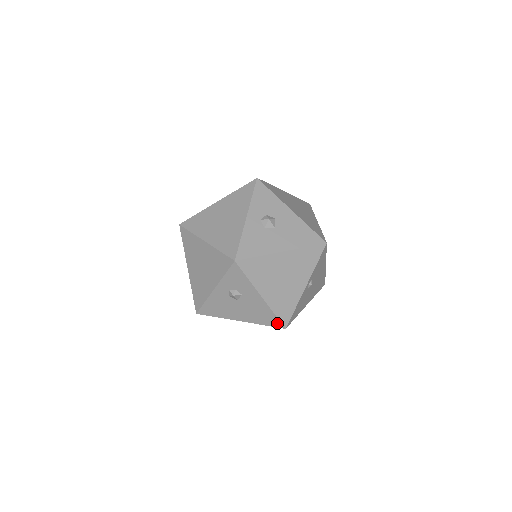
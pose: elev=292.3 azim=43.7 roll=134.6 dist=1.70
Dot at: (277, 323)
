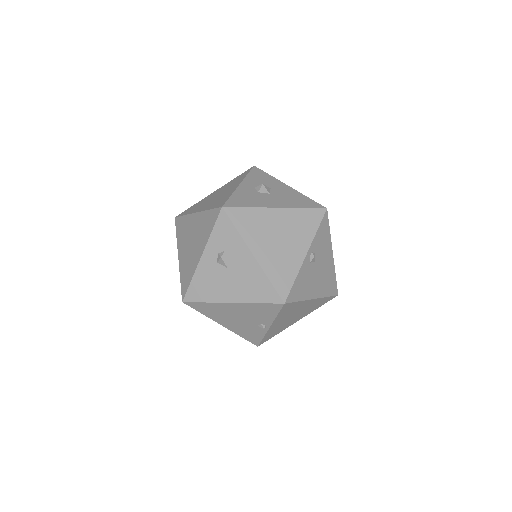
Dot at: (274, 296)
